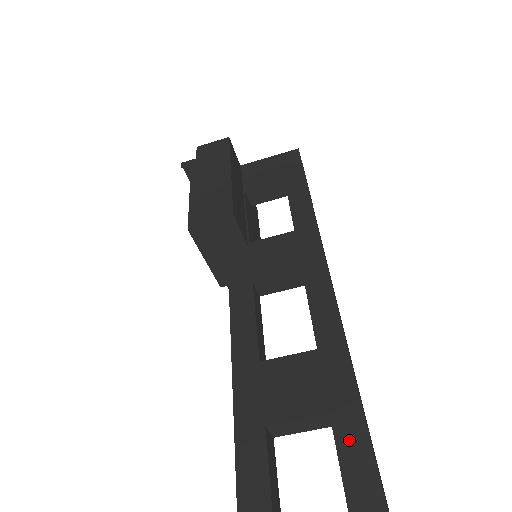
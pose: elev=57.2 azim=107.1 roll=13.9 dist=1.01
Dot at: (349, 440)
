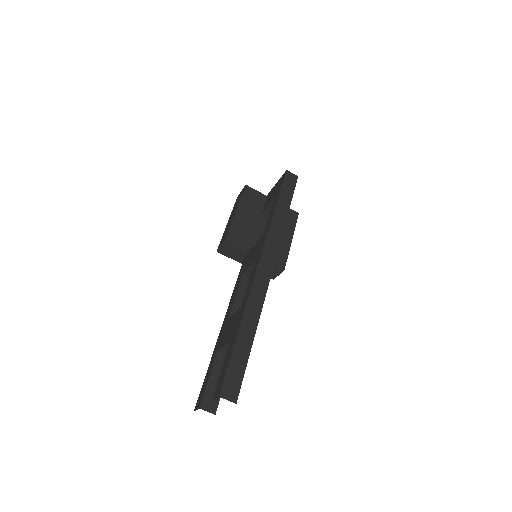
Dot at: (229, 352)
